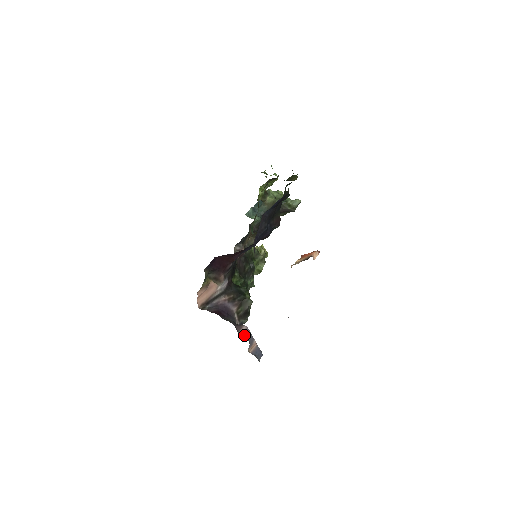
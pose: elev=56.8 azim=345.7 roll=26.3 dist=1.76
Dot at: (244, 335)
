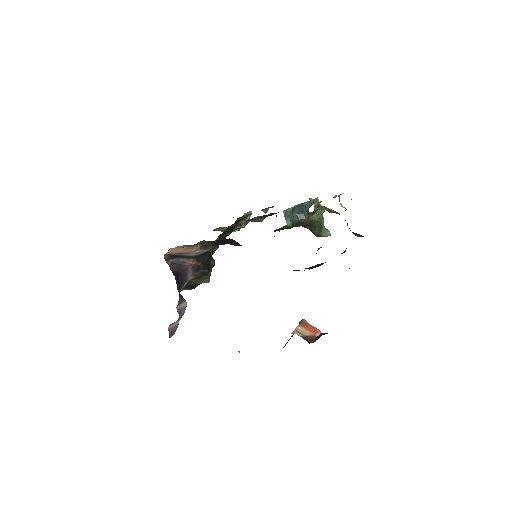
Dot at: (179, 313)
